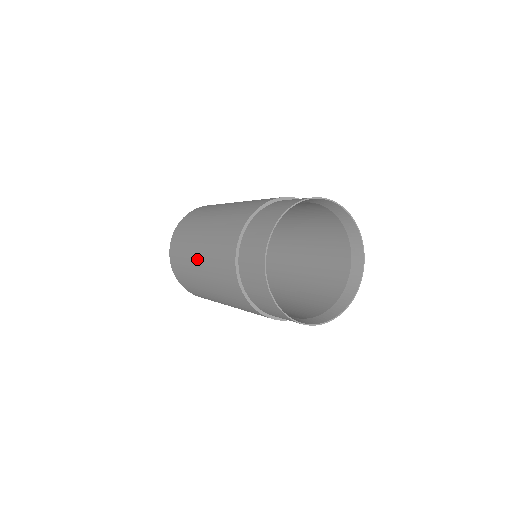
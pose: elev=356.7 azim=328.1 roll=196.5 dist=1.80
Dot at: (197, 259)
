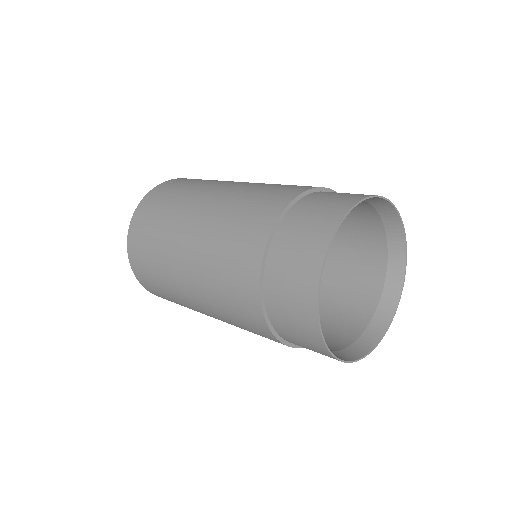
Dot at: (208, 196)
